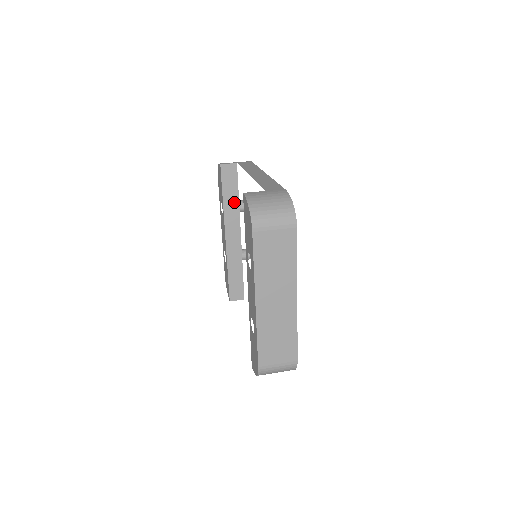
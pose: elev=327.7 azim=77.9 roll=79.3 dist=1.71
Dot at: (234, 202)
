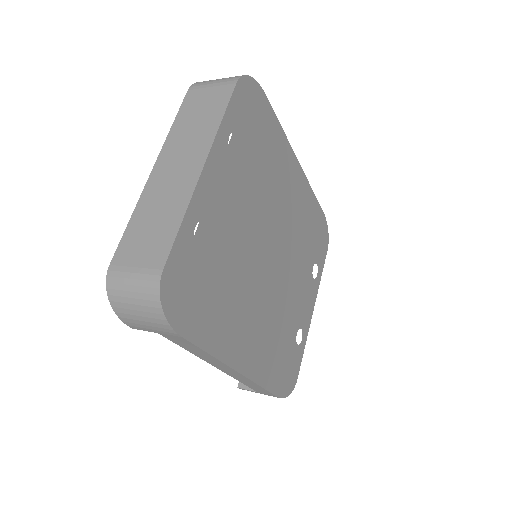
Dot at: occluded
